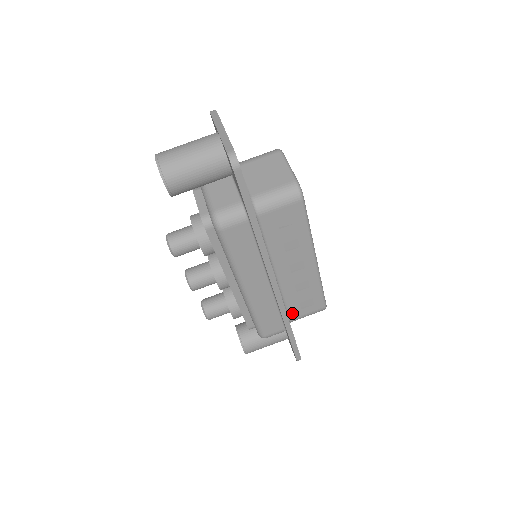
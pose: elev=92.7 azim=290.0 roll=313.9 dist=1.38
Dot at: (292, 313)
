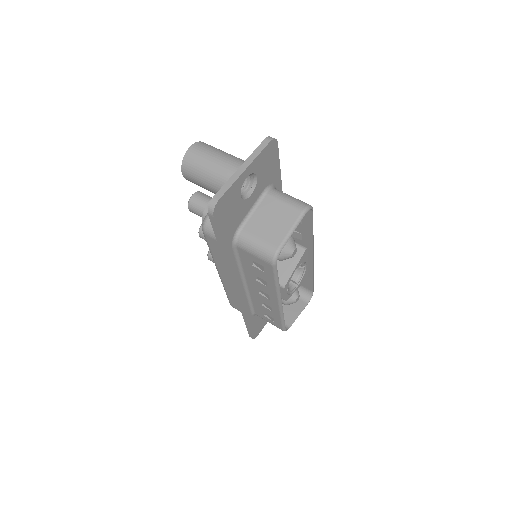
Dot at: (257, 311)
